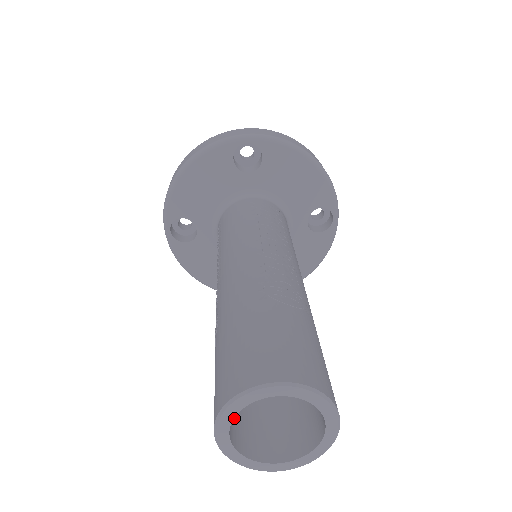
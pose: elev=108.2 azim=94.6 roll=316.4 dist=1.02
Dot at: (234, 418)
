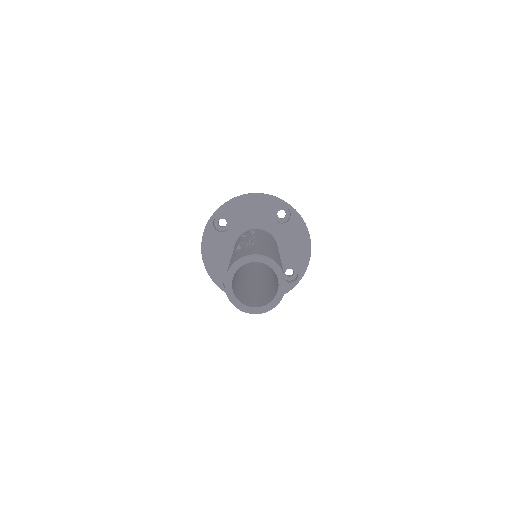
Dot at: (250, 302)
